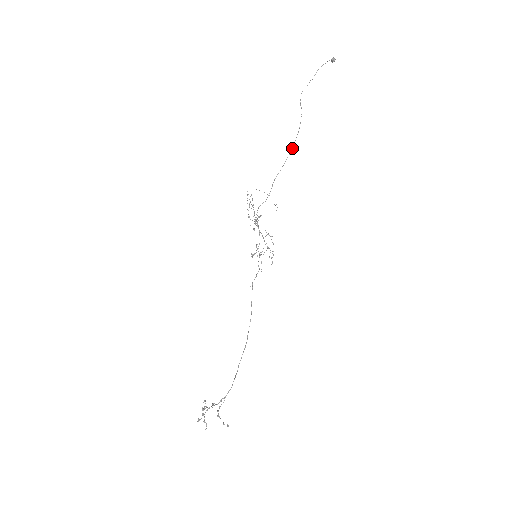
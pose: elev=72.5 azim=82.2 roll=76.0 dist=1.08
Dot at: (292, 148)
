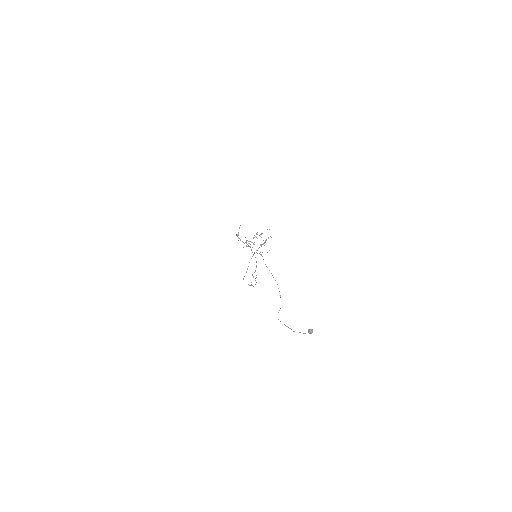
Dot at: occluded
